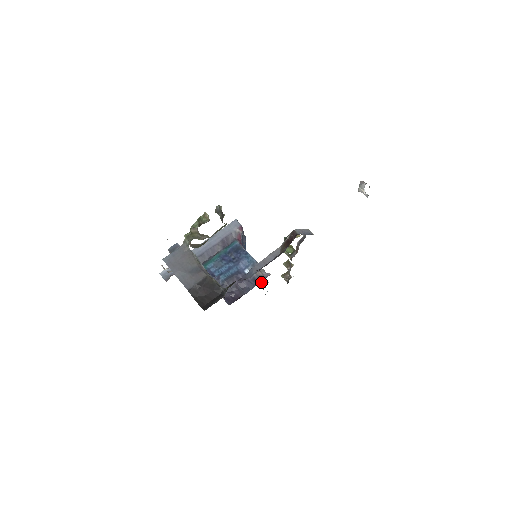
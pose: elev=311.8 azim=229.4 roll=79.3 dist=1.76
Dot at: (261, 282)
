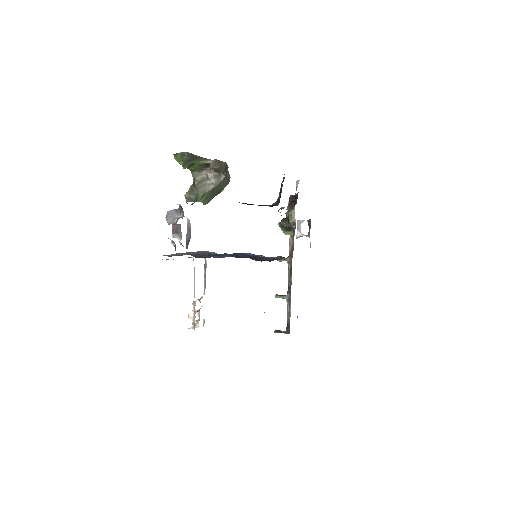
Dot at: occluded
